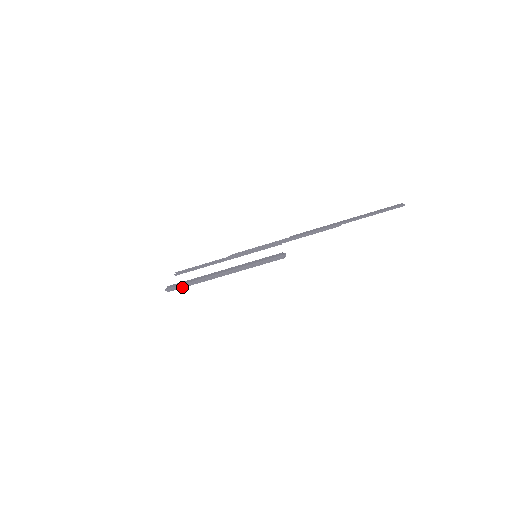
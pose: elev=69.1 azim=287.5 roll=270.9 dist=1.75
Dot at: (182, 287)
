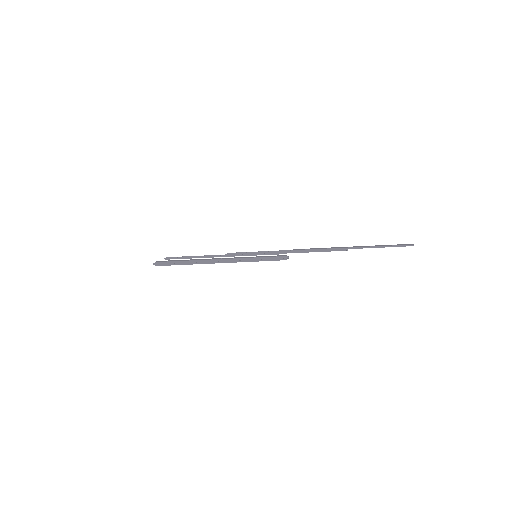
Dot at: (172, 264)
